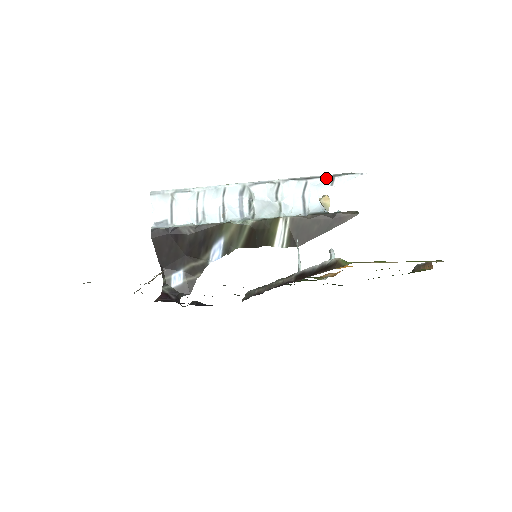
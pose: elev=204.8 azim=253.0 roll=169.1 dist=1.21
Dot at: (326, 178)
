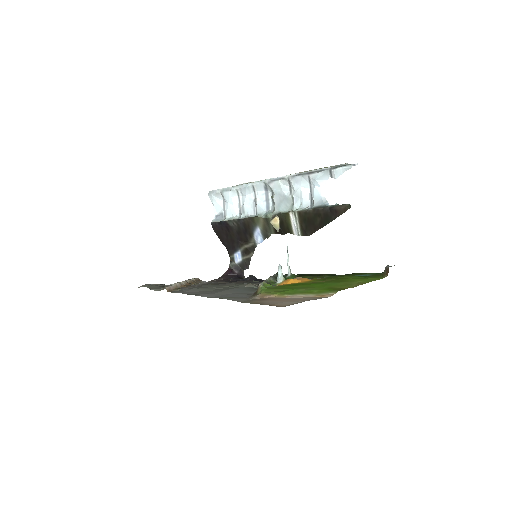
Dot at: (324, 172)
